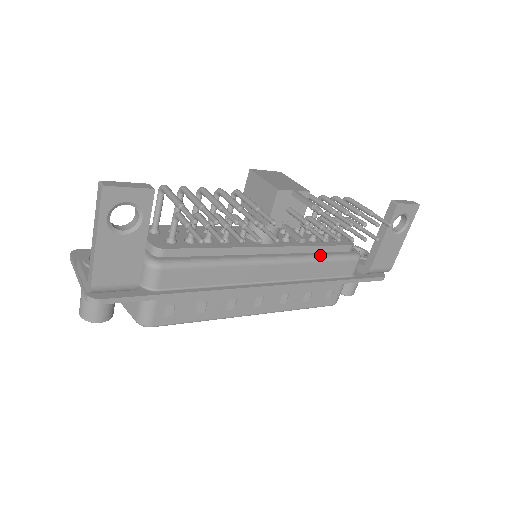
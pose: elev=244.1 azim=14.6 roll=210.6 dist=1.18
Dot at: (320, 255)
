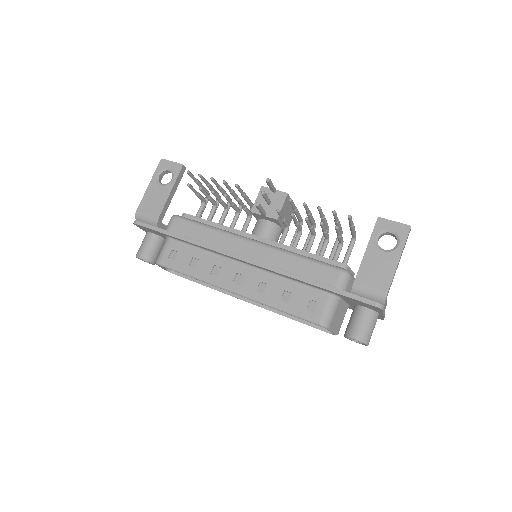
Dot at: (299, 254)
